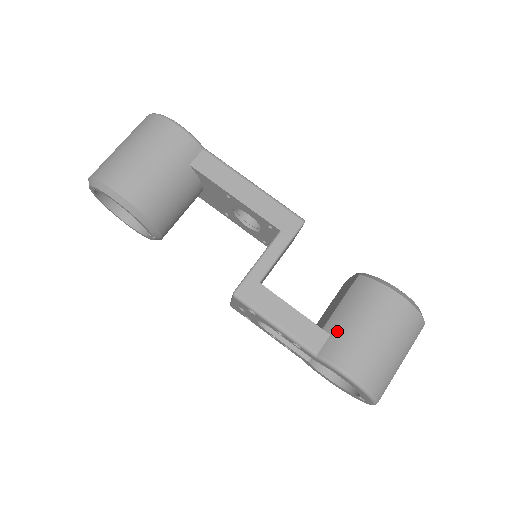
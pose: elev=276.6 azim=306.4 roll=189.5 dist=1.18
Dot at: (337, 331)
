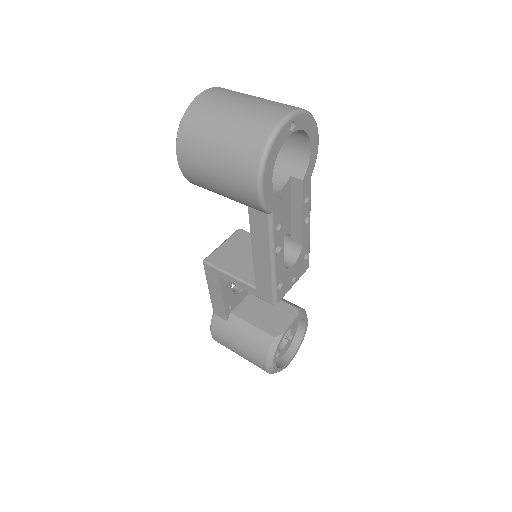
Dot at: (230, 326)
